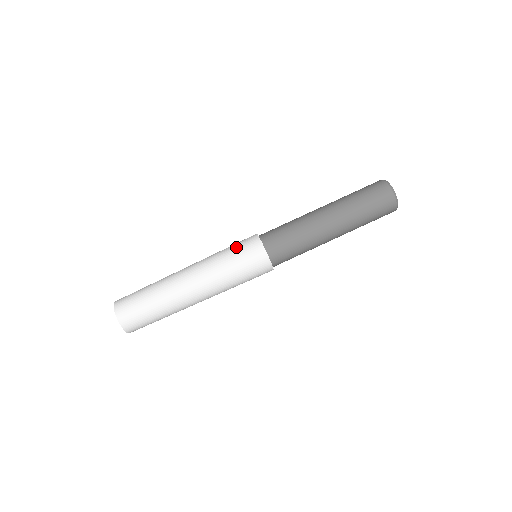
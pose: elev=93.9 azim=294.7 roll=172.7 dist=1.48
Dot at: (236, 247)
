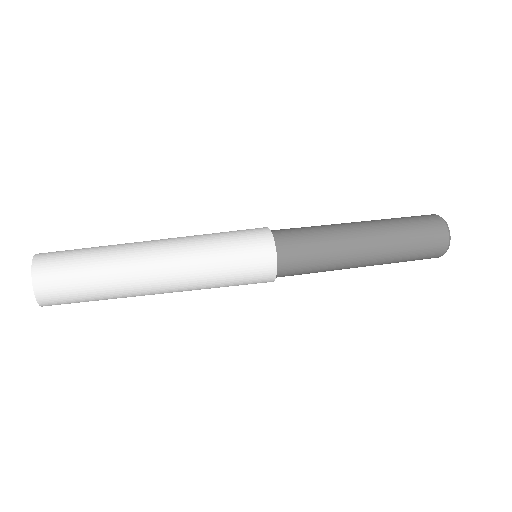
Dot at: occluded
